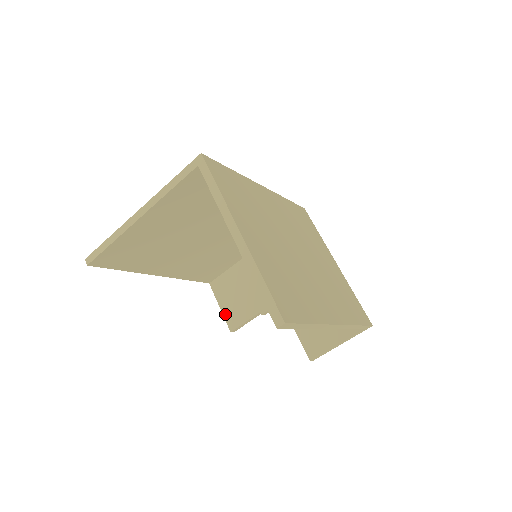
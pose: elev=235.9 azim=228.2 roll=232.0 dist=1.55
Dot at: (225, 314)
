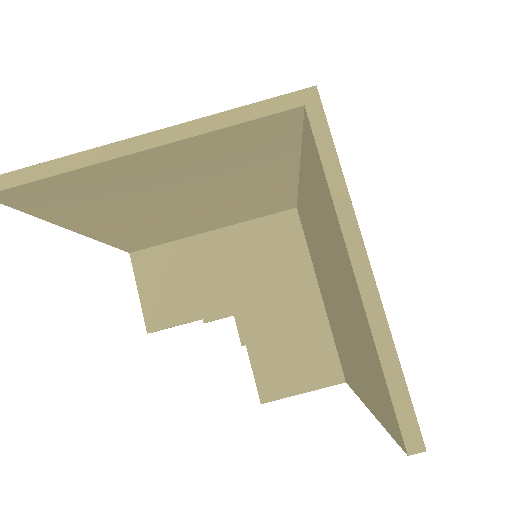
Dot at: (145, 305)
